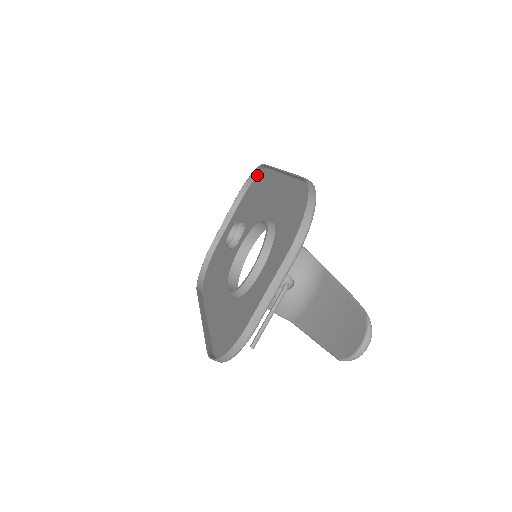
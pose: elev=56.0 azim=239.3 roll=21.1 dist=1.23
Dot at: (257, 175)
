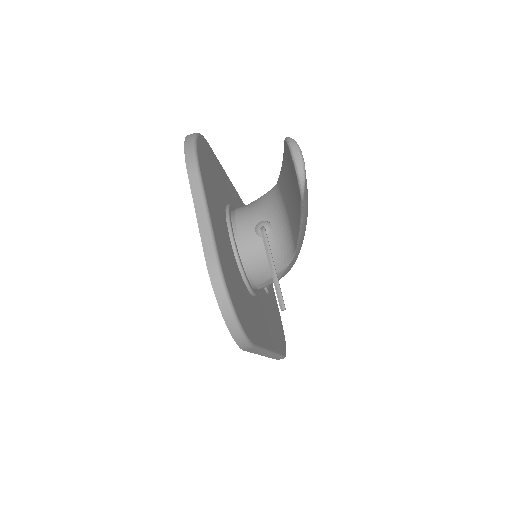
Dot at: occluded
